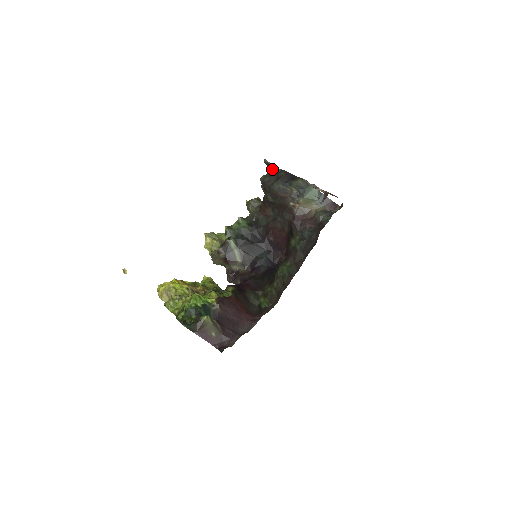
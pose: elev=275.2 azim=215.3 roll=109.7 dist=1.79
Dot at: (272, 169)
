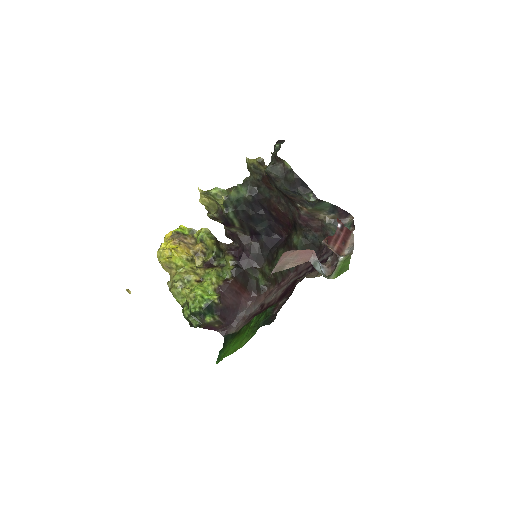
Dot at: (280, 160)
